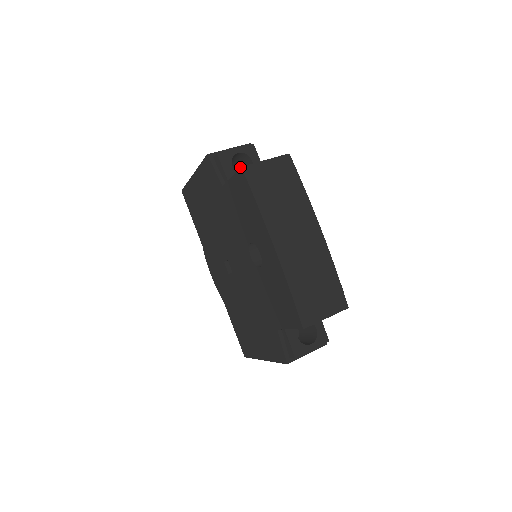
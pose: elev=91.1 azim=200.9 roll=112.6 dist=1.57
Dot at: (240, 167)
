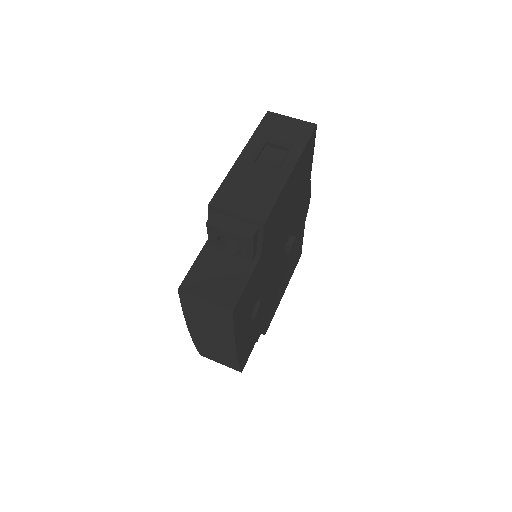
Dot at: occluded
